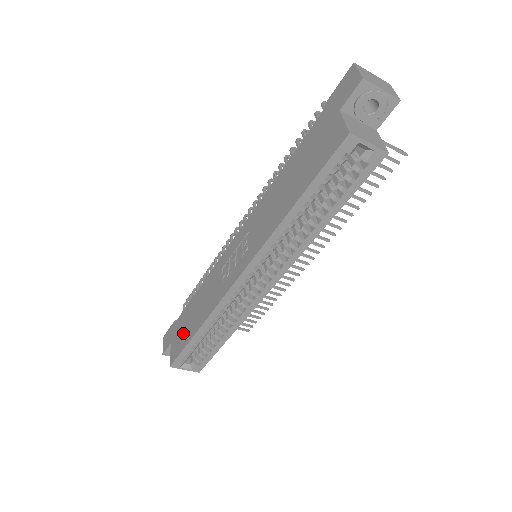
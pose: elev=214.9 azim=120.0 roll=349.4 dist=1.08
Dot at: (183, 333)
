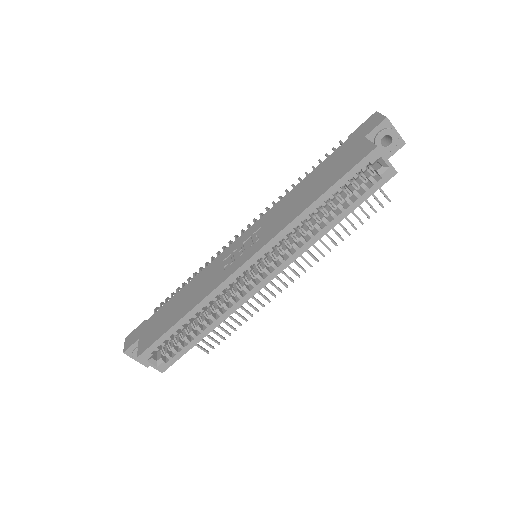
Dot at: (161, 324)
